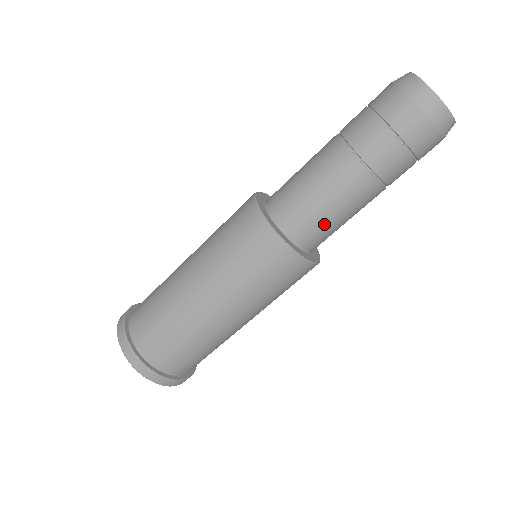
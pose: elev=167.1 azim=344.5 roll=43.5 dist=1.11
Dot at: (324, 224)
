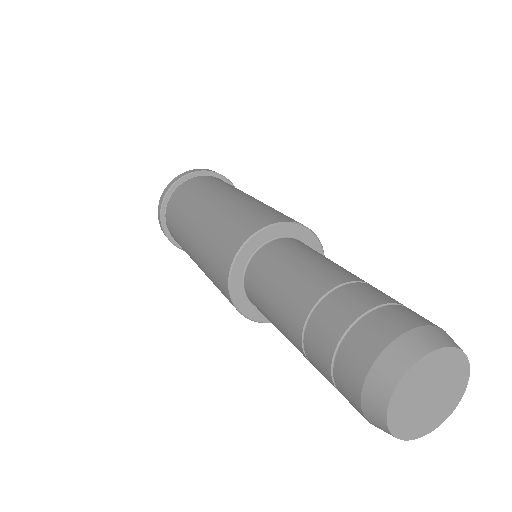
Dot at: occluded
